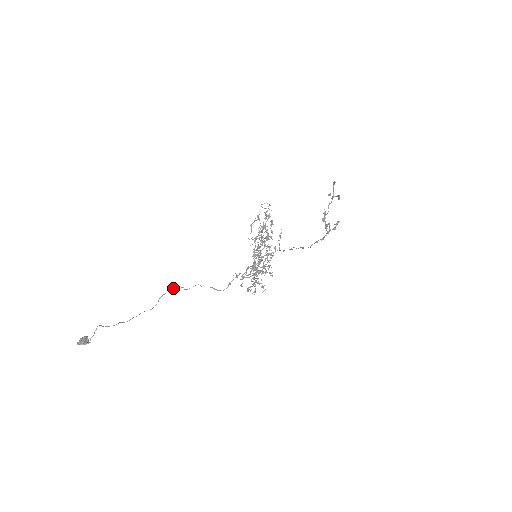
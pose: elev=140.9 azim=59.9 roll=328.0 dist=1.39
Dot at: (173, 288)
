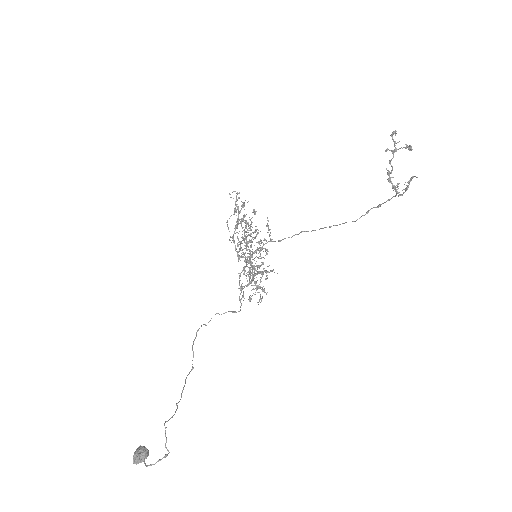
Dot at: (198, 329)
